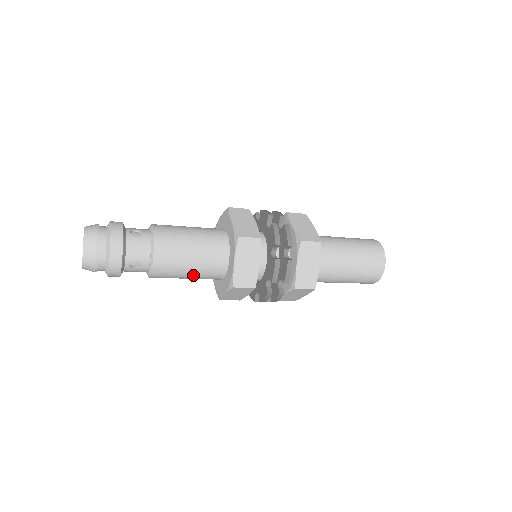
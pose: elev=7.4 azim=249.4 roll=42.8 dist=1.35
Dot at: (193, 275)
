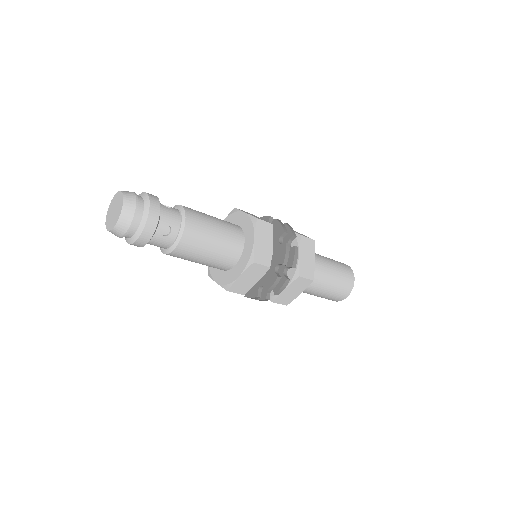
Dot at: (213, 254)
